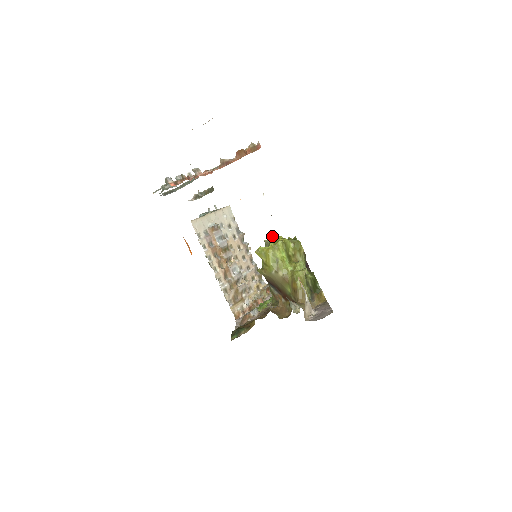
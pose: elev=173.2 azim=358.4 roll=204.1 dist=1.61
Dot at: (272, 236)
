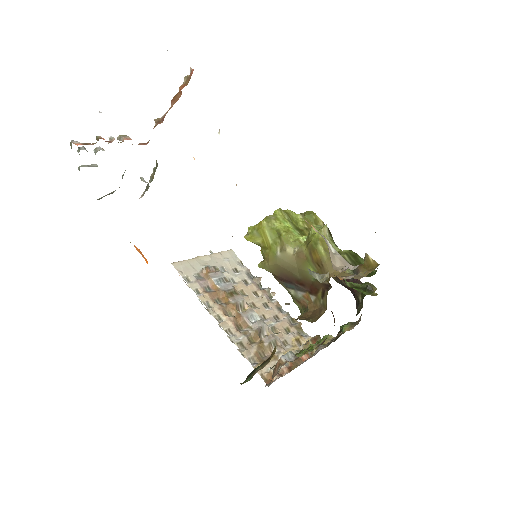
Dot at: occluded
